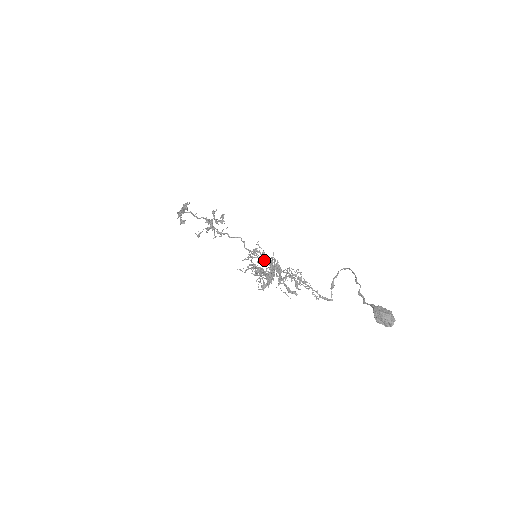
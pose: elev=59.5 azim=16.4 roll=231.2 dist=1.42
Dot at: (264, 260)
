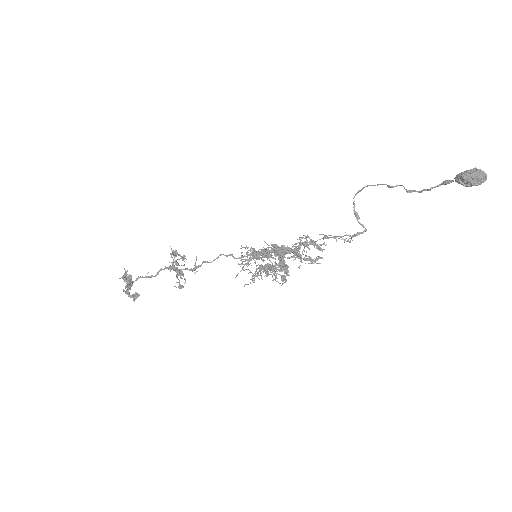
Dot at: (265, 254)
